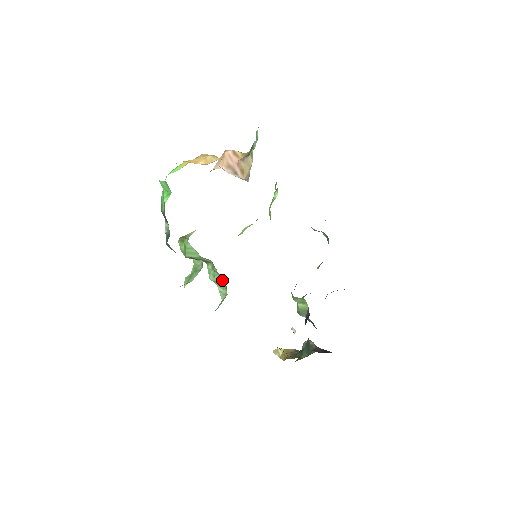
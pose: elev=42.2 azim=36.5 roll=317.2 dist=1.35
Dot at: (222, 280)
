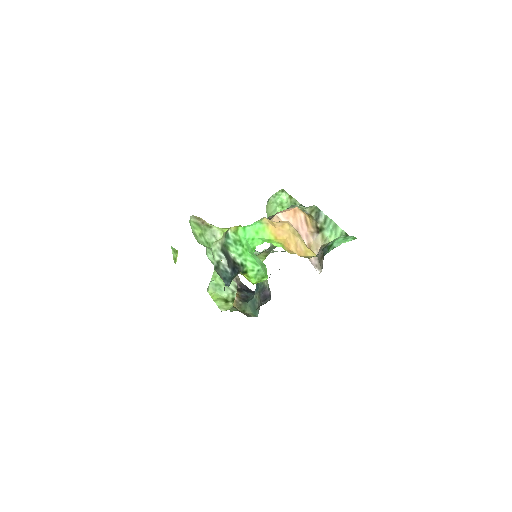
Dot at: occluded
